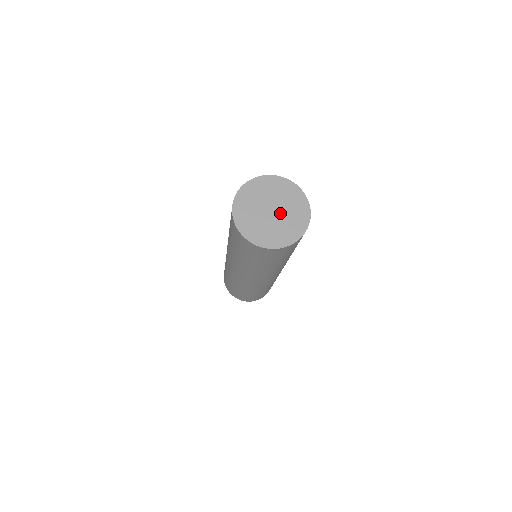
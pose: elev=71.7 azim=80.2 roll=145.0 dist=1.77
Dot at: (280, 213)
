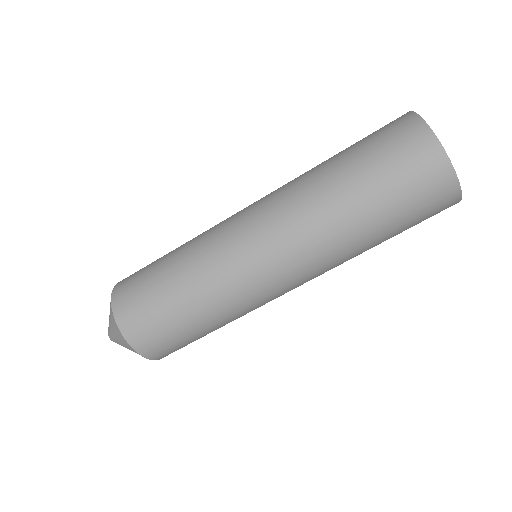
Dot at: occluded
